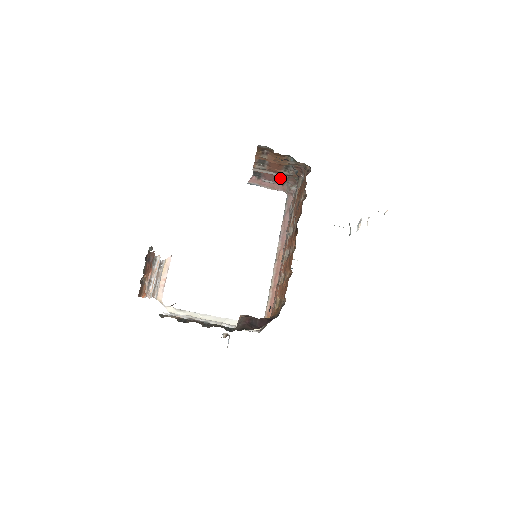
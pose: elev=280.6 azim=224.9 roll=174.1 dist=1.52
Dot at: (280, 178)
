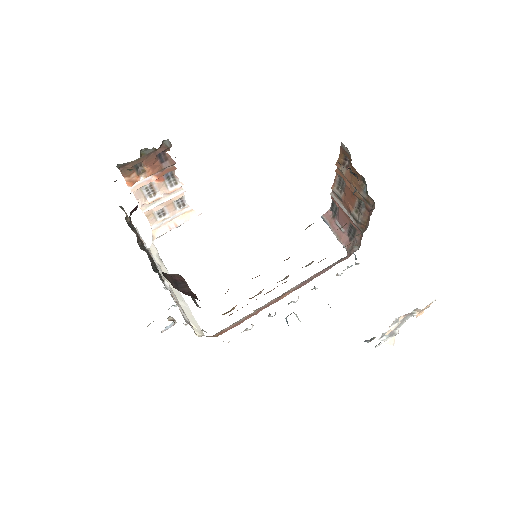
Dot at: (351, 227)
